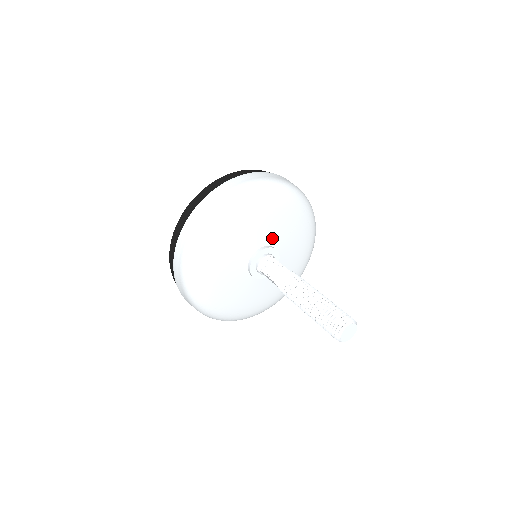
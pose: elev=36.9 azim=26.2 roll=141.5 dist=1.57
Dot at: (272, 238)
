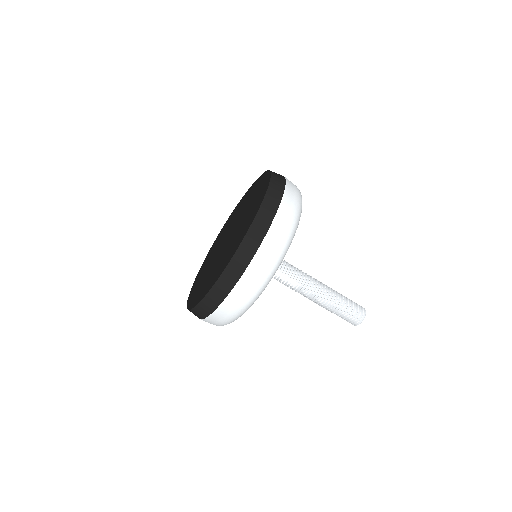
Dot at: occluded
